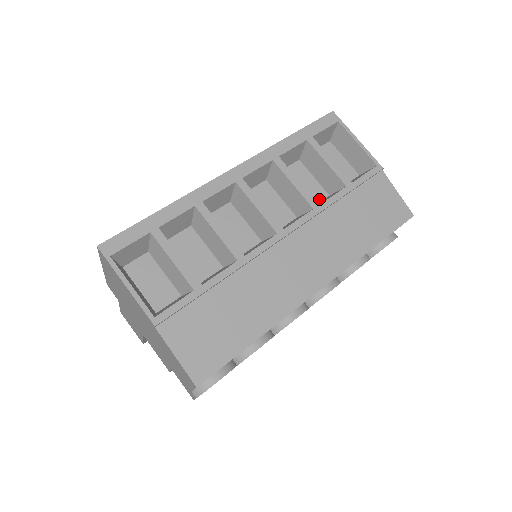
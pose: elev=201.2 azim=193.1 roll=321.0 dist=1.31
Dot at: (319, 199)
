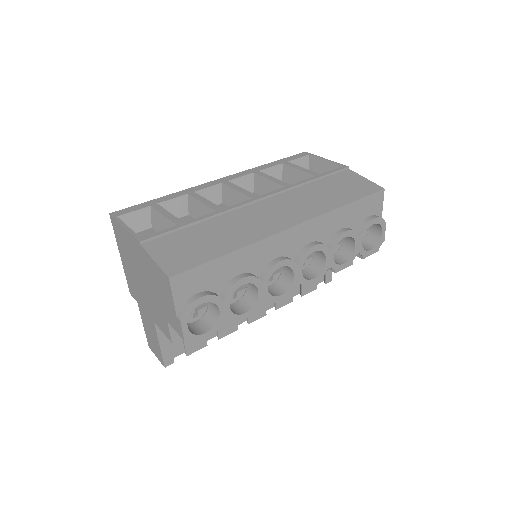
Dot at: occluded
